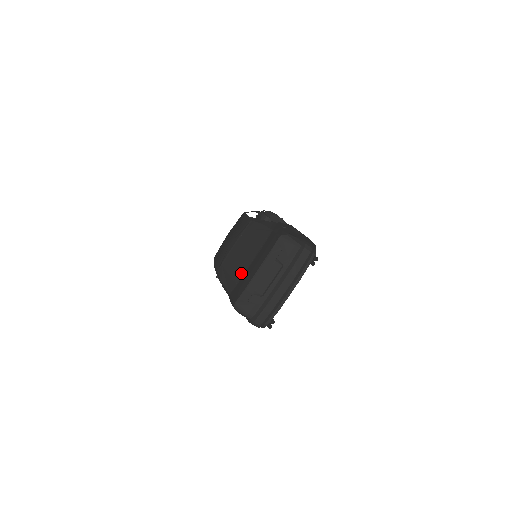
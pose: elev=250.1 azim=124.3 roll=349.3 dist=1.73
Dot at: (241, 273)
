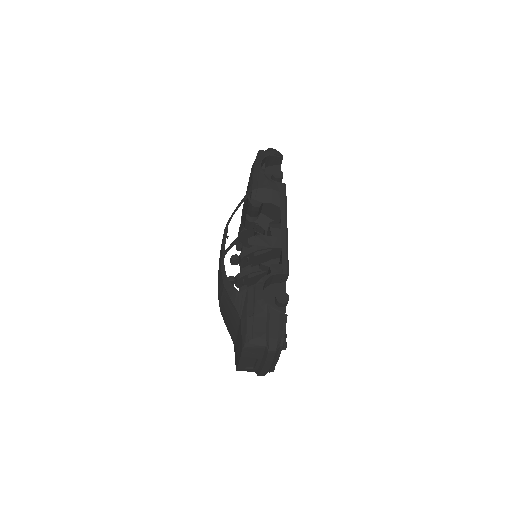
Dot at: (233, 340)
